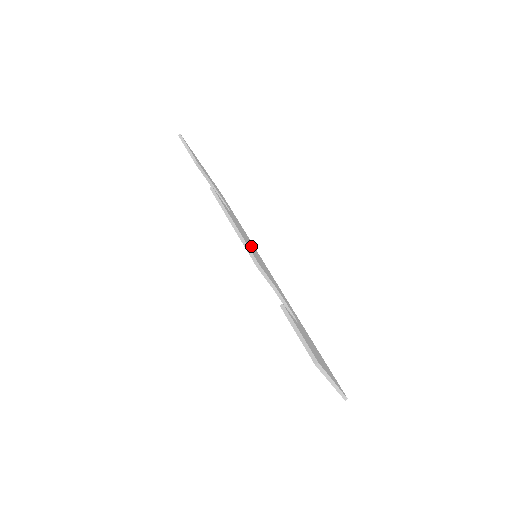
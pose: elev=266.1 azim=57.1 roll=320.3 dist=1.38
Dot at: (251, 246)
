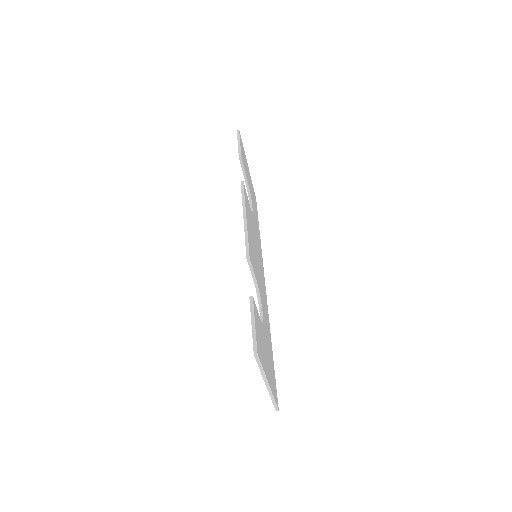
Dot at: (255, 245)
